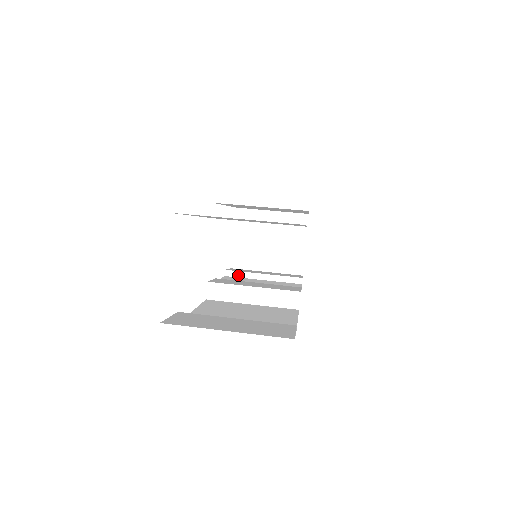
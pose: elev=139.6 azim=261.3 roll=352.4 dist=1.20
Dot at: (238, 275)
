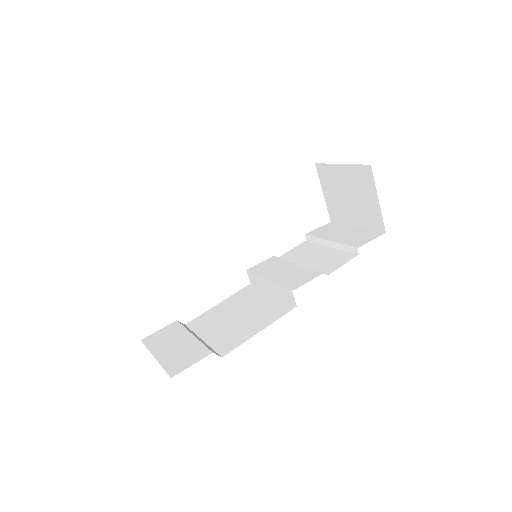
Dot at: (314, 240)
